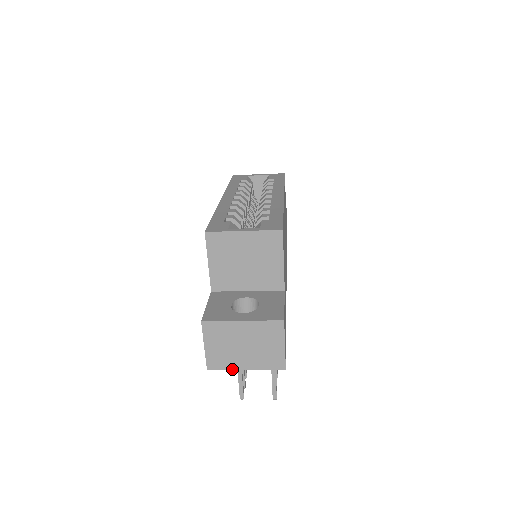
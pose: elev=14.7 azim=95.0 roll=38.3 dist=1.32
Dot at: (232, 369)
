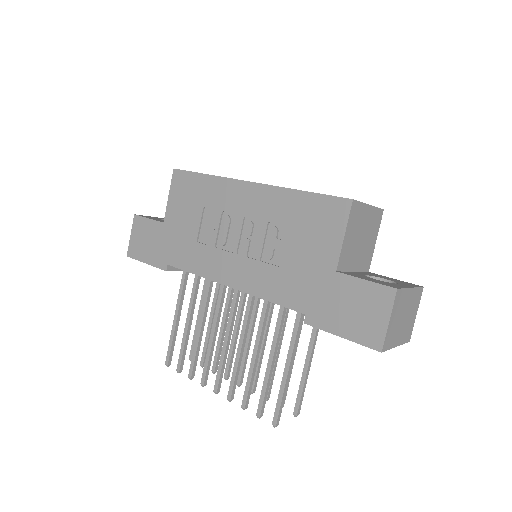
Dot at: (392, 347)
